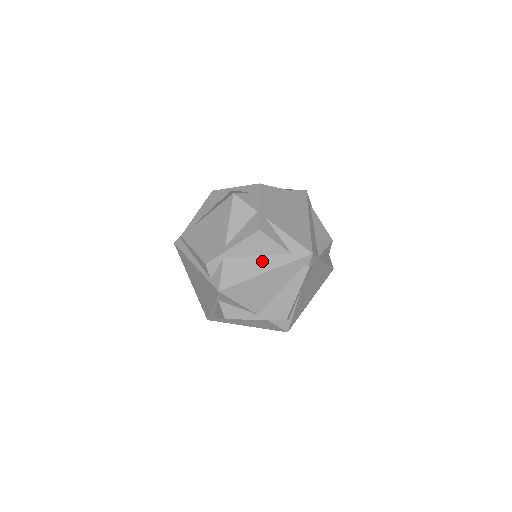
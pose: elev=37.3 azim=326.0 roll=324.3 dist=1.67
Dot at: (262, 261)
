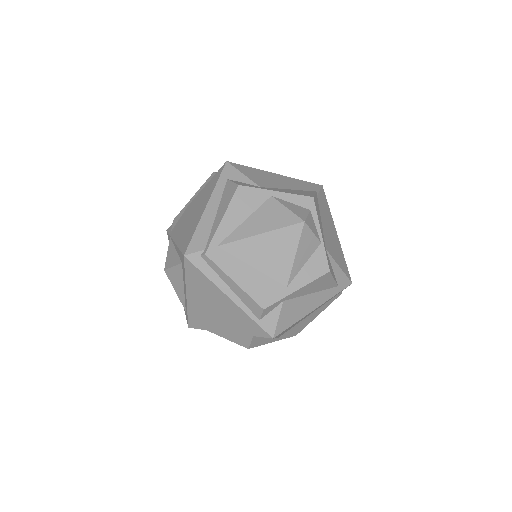
Dot at: (315, 298)
